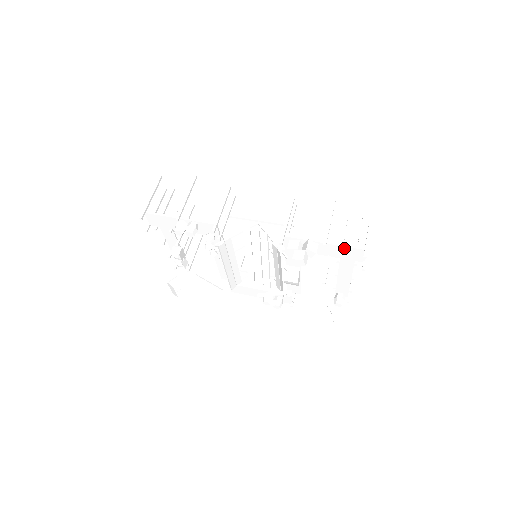
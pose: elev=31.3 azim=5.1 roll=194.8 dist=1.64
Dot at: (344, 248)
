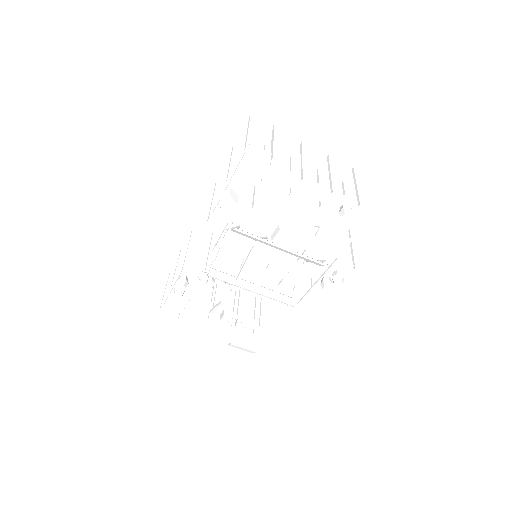
Dot at: (242, 166)
